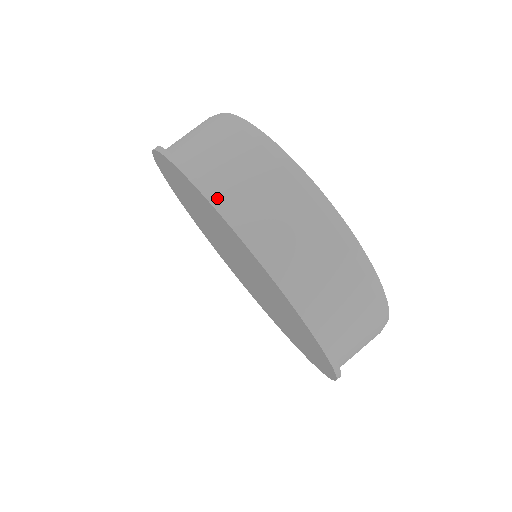
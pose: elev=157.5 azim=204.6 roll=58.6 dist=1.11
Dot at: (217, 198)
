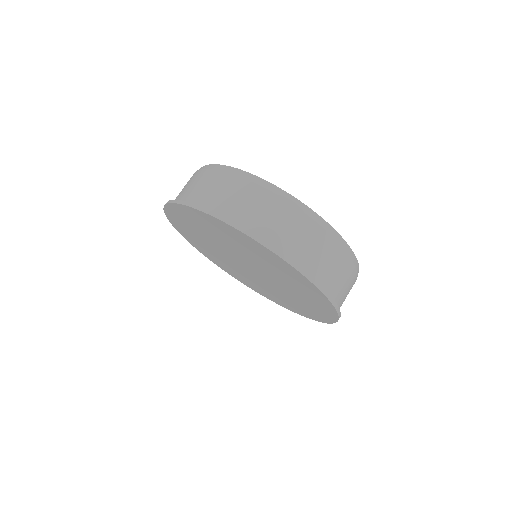
Dot at: (230, 220)
